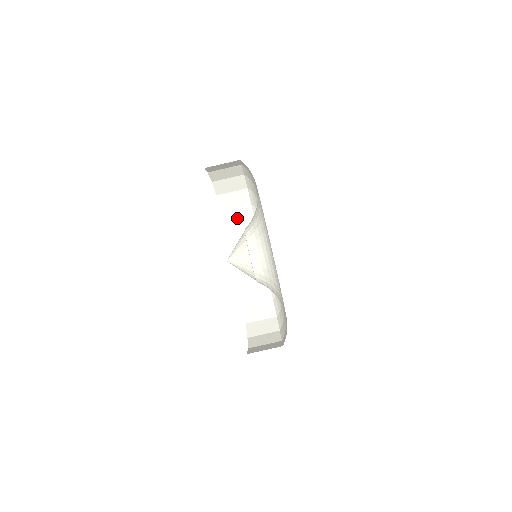
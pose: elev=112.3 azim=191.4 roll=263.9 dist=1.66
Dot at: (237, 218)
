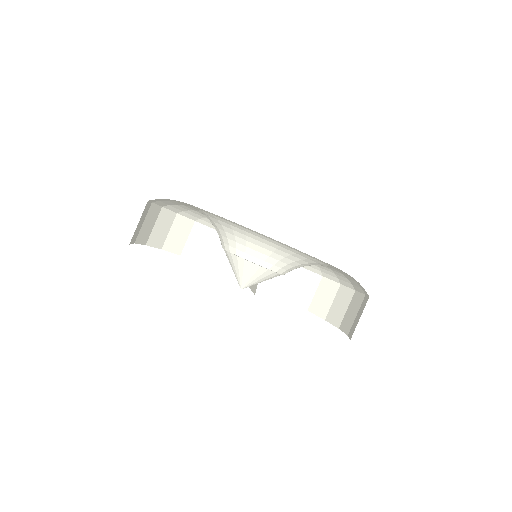
Dot at: (178, 237)
